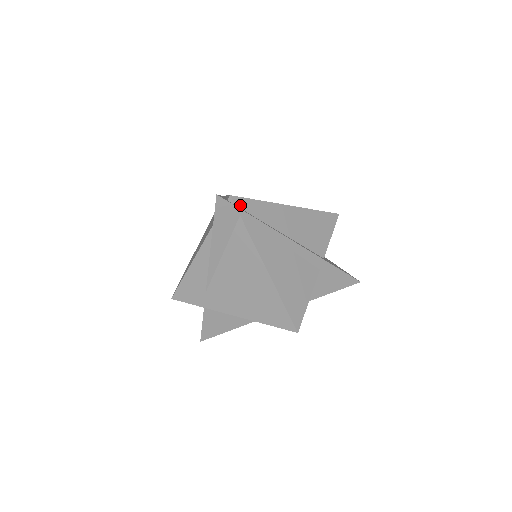
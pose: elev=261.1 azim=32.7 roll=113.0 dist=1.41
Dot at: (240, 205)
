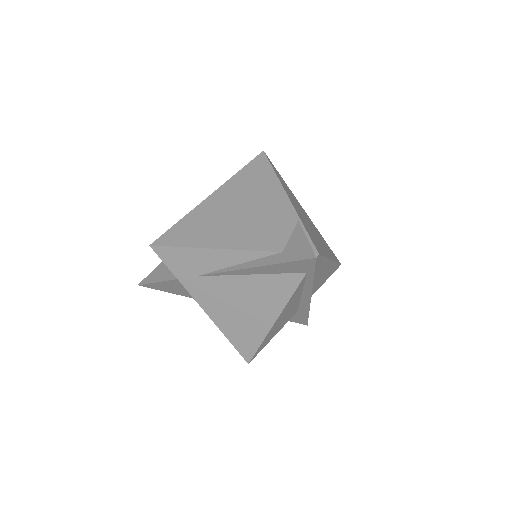
Dot at: occluded
